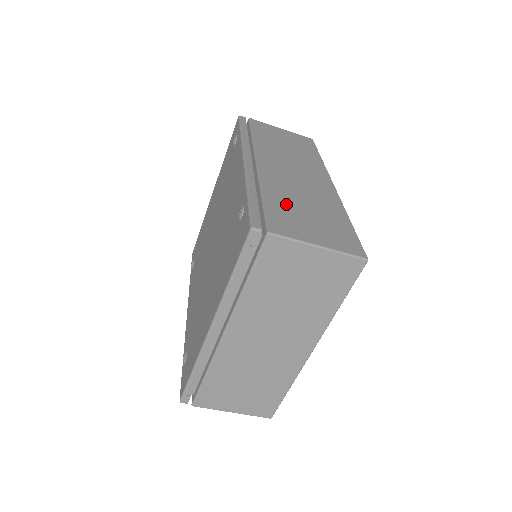
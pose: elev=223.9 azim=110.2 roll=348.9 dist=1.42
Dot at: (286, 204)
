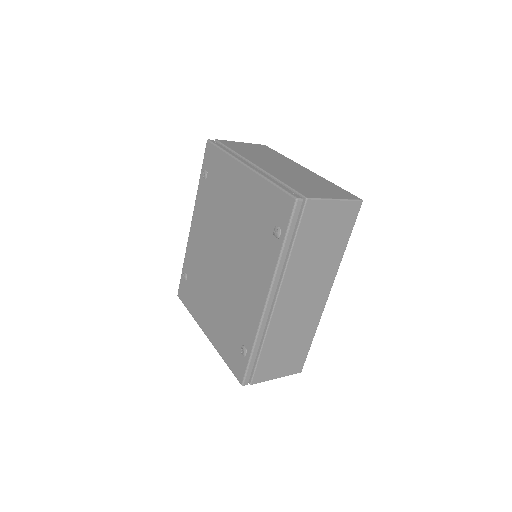
Dot at: (275, 349)
